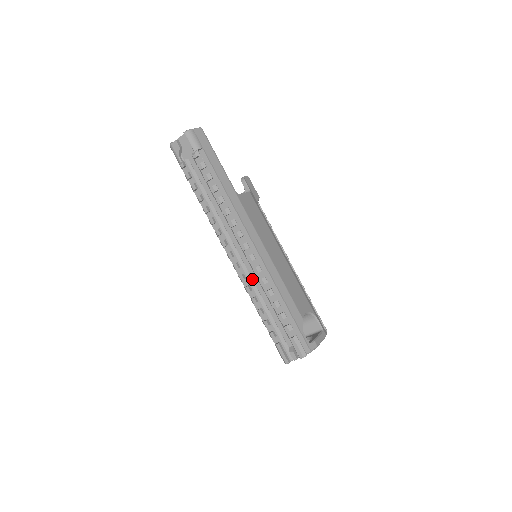
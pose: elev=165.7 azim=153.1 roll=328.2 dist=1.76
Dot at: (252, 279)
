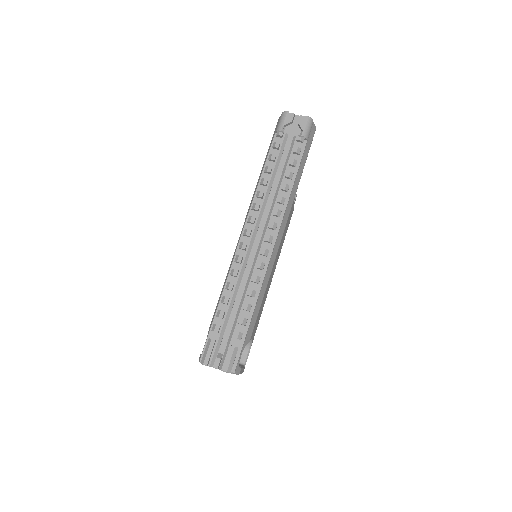
Dot at: (245, 268)
